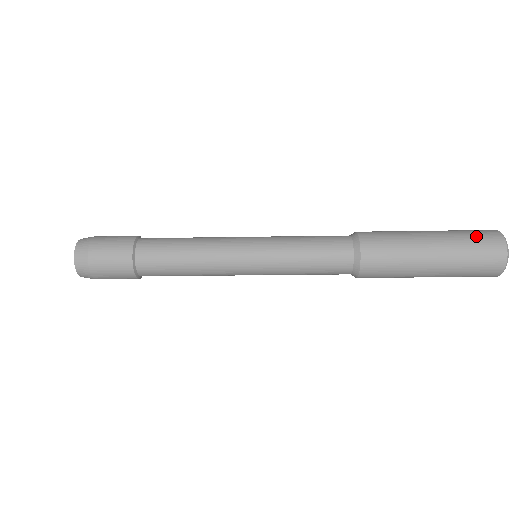
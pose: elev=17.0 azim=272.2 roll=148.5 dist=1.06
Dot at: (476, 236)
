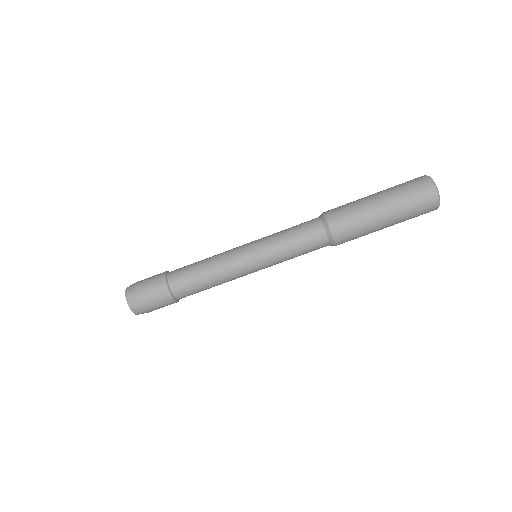
Dot at: (409, 184)
